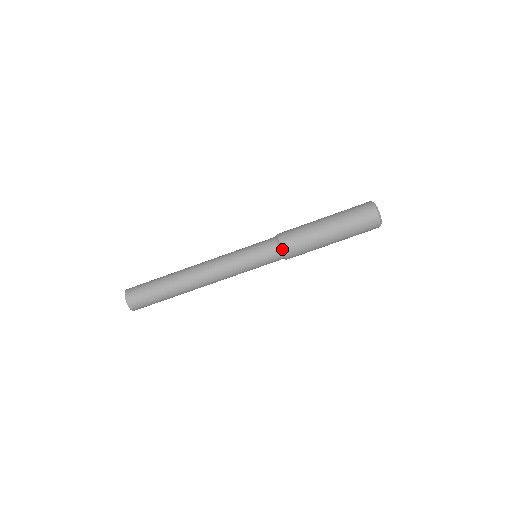
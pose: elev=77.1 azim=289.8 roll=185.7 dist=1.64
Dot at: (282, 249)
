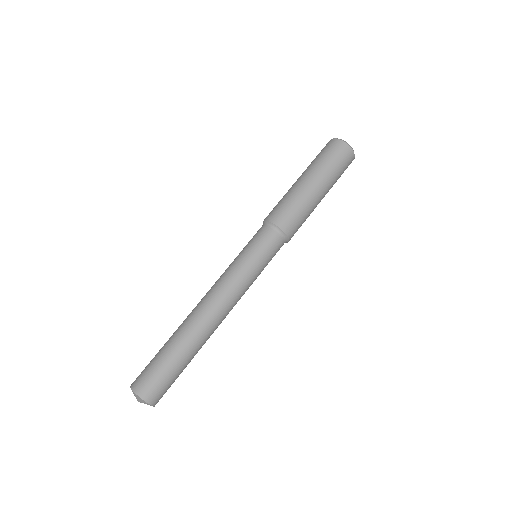
Dot at: (266, 220)
